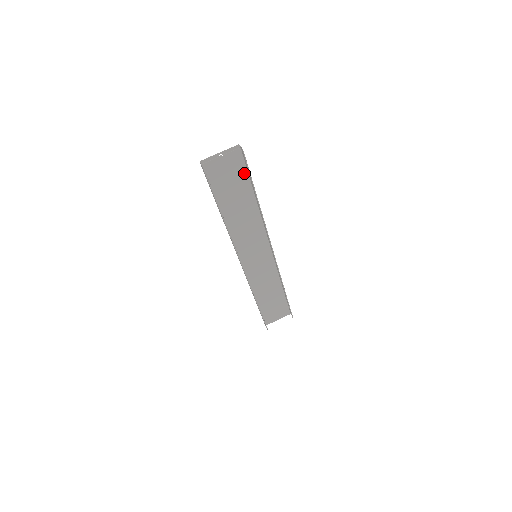
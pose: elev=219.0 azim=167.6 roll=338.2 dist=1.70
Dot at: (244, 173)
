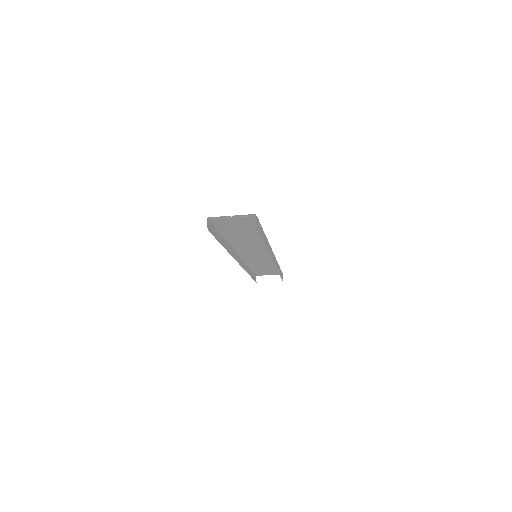
Dot at: occluded
